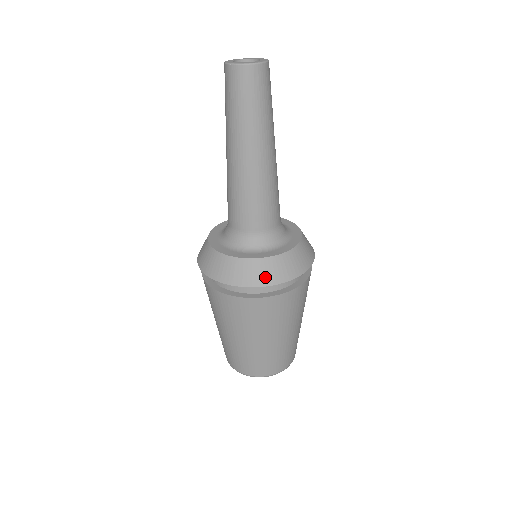
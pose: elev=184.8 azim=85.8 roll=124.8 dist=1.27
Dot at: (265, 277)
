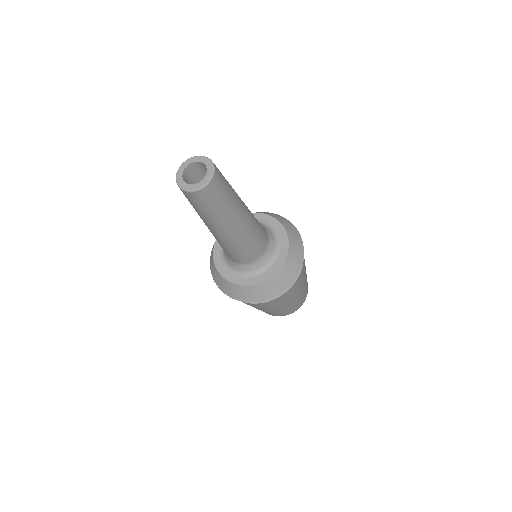
Dot at: (242, 296)
